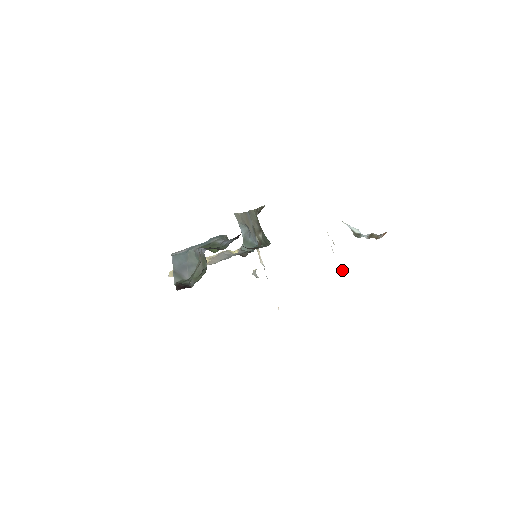
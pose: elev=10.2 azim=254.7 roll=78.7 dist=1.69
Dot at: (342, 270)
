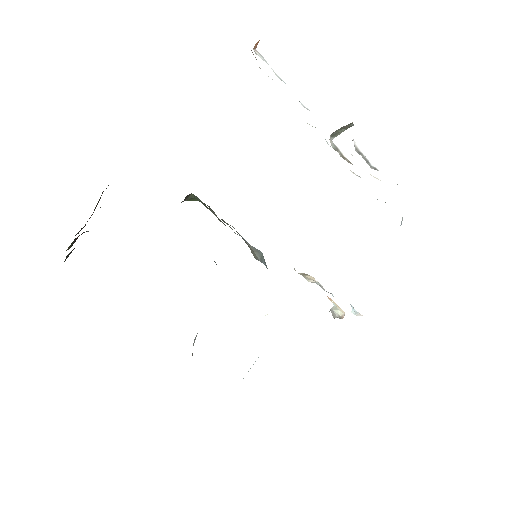
Dot at: occluded
